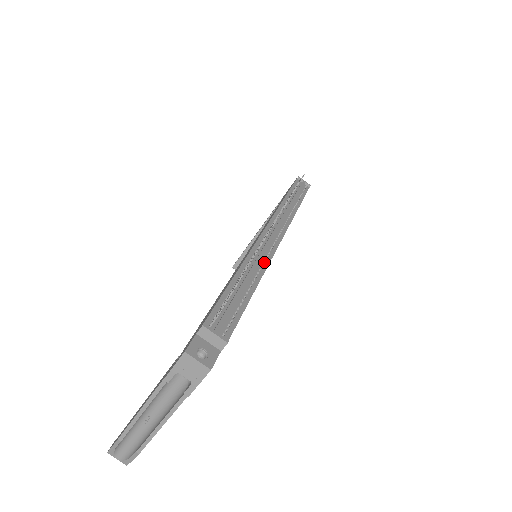
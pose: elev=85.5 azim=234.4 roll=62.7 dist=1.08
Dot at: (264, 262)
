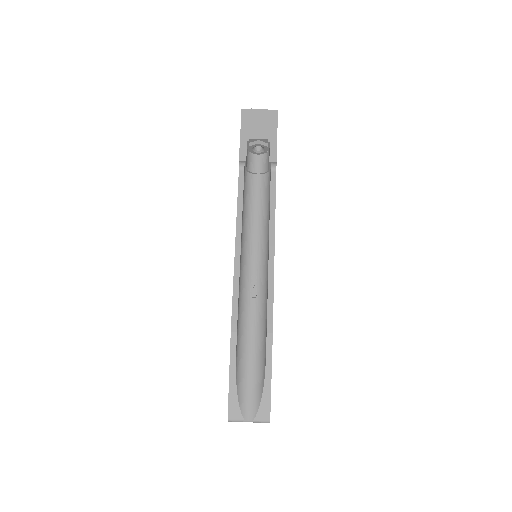
Dot at: occluded
